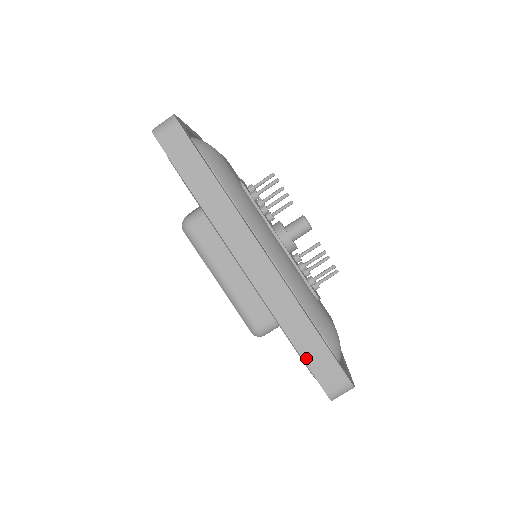
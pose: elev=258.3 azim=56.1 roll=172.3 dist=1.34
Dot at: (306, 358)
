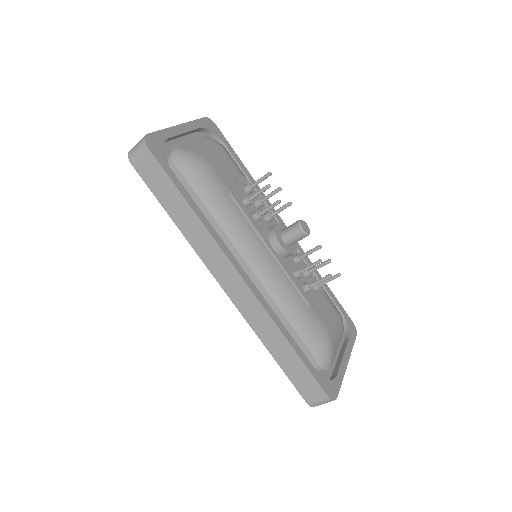
Dot at: (287, 372)
